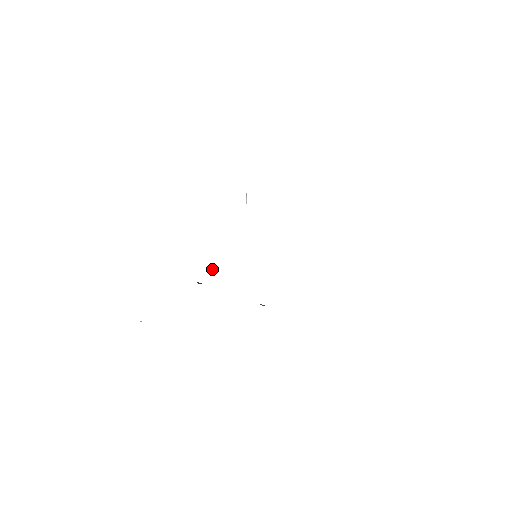
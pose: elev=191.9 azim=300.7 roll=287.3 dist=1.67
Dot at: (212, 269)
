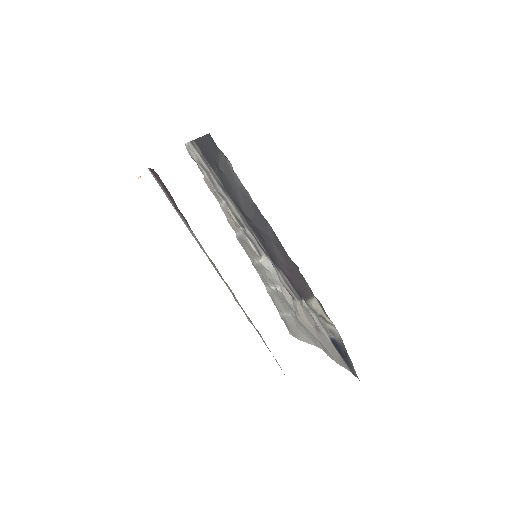
Dot at: occluded
